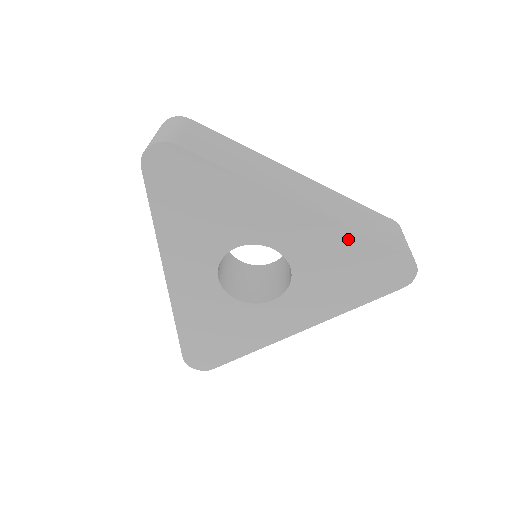
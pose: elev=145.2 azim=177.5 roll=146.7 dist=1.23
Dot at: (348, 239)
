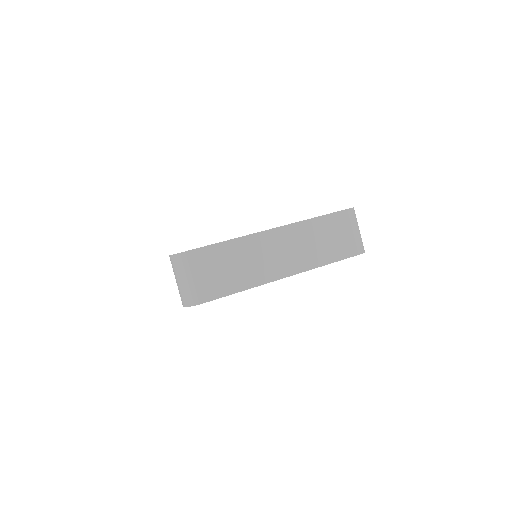
Dot at: occluded
